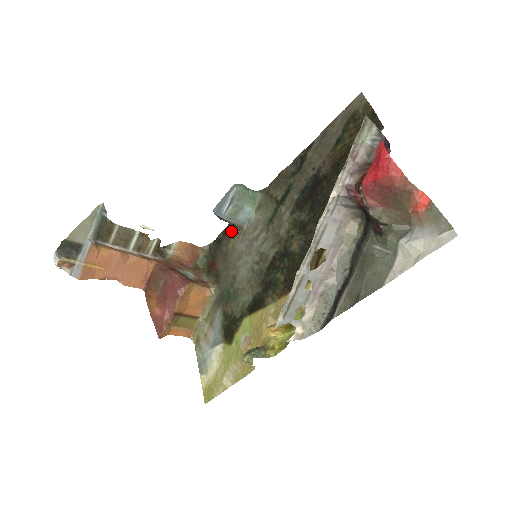
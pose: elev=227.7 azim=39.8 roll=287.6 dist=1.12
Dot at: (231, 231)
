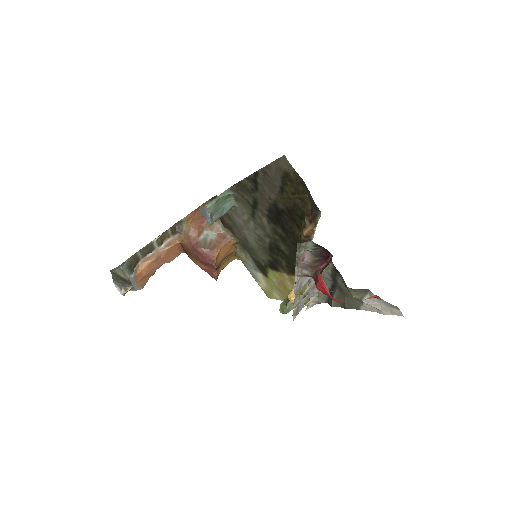
Dot at: occluded
